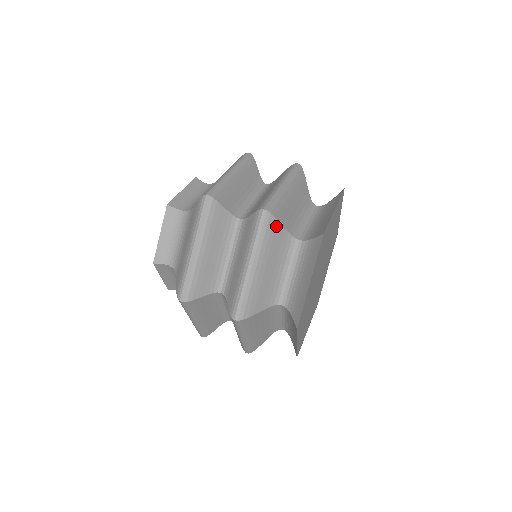
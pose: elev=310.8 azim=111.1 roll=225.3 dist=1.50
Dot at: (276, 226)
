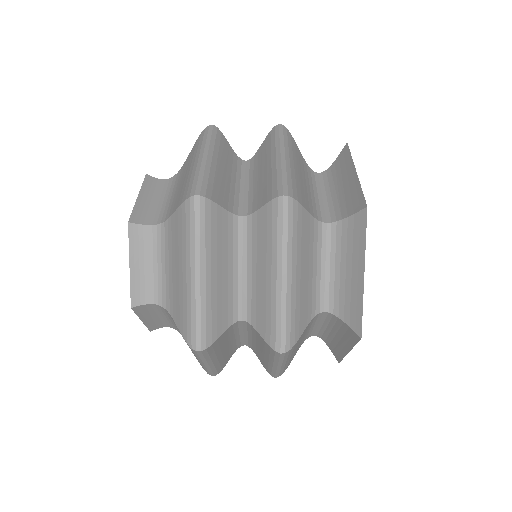
Dot at: (301, 213)
